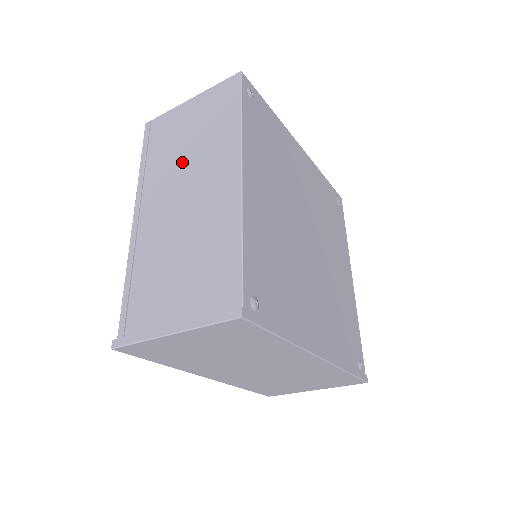
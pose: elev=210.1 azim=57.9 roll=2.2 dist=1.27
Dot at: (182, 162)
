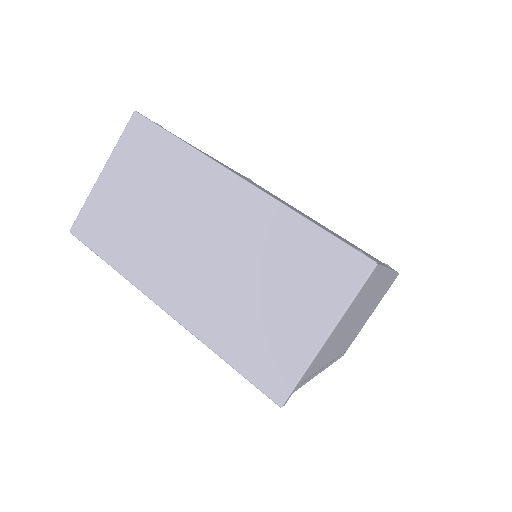
Dot at: occluded
